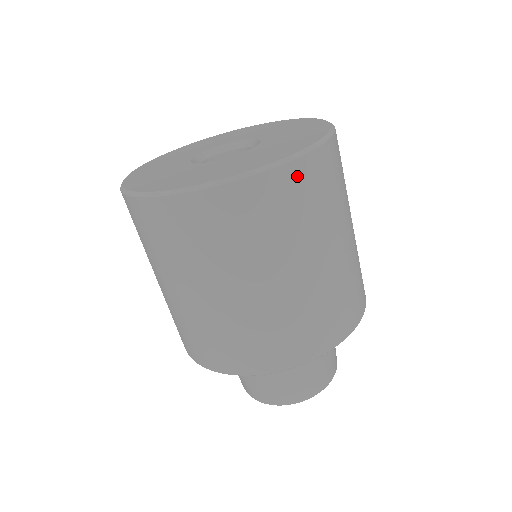
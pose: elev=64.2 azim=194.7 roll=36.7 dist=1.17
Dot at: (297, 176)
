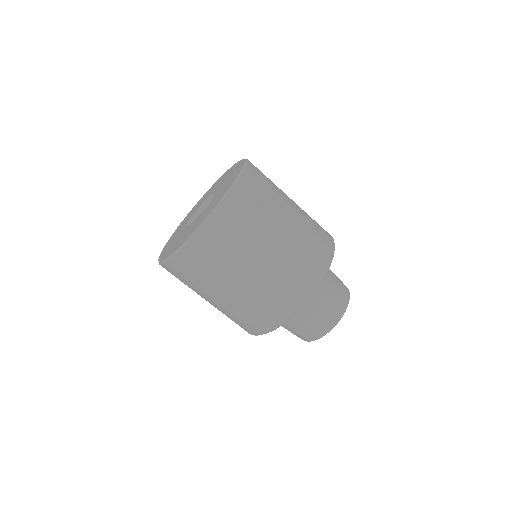
Dot at: (243, 190)
